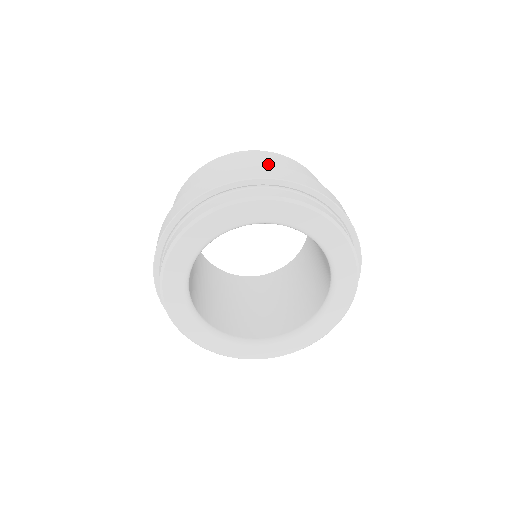
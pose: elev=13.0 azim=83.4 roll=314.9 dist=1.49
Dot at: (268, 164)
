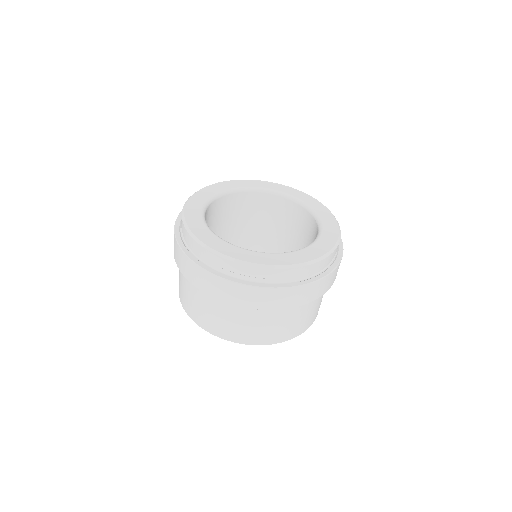
Dot at: occluded
